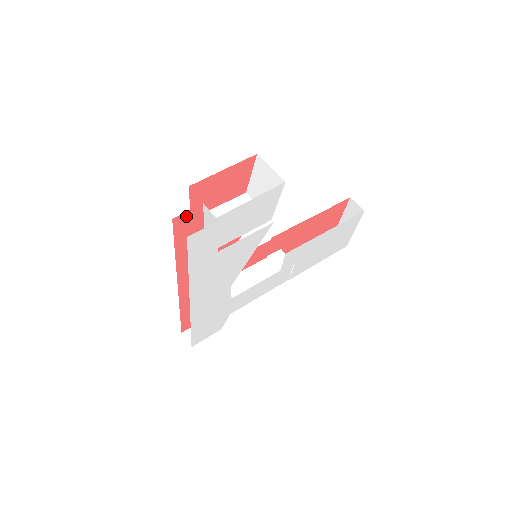
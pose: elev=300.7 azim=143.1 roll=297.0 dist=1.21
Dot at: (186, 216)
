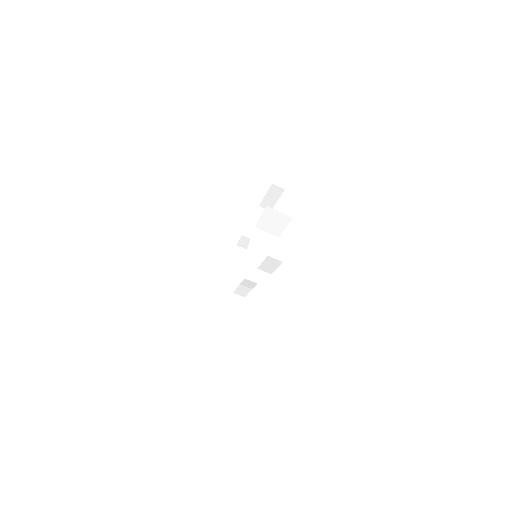
Dot at: occluded
